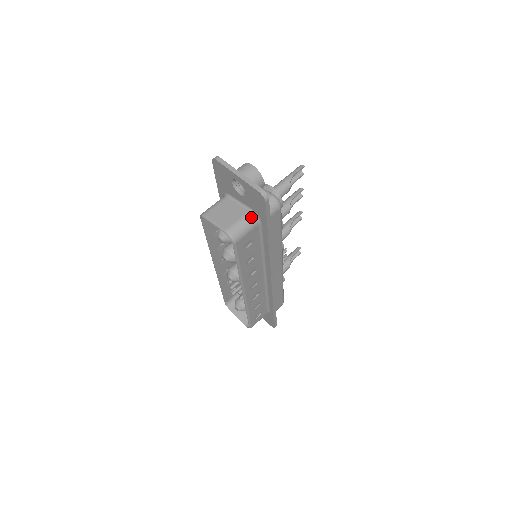
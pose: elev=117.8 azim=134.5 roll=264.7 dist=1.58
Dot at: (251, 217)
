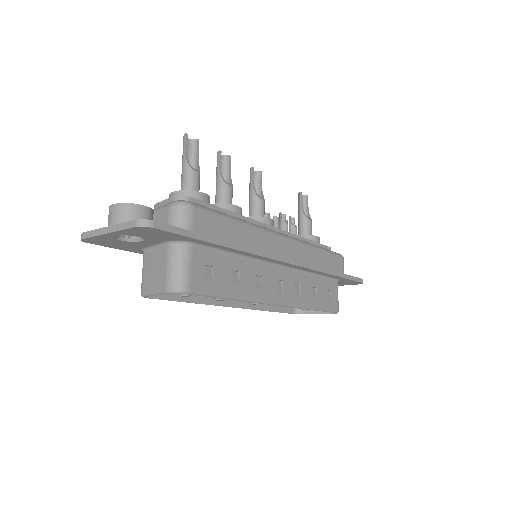
Dot at: (175, 249)
